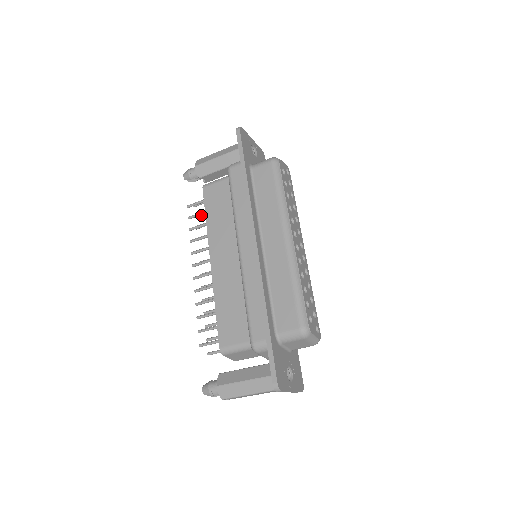
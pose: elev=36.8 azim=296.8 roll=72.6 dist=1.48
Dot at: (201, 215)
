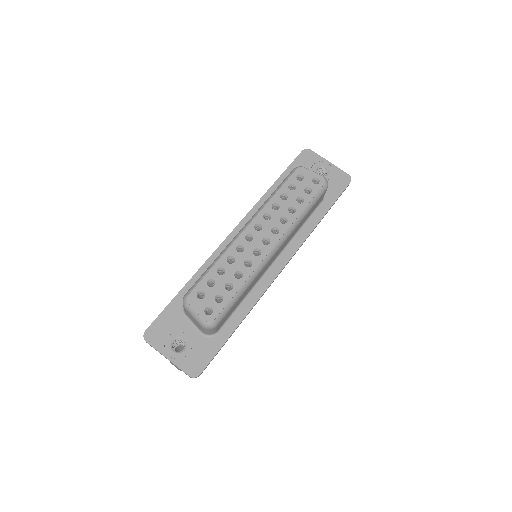
Dot at: occluded
